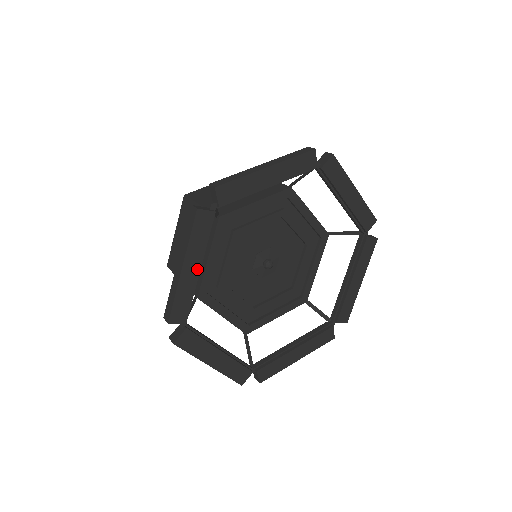
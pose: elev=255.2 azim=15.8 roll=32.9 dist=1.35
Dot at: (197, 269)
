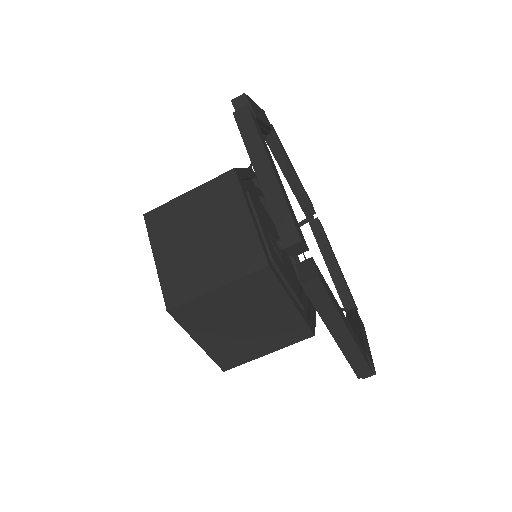
Dot at: (279, 178)
